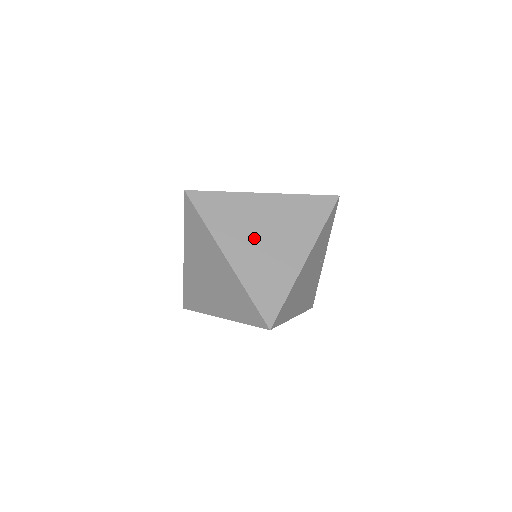
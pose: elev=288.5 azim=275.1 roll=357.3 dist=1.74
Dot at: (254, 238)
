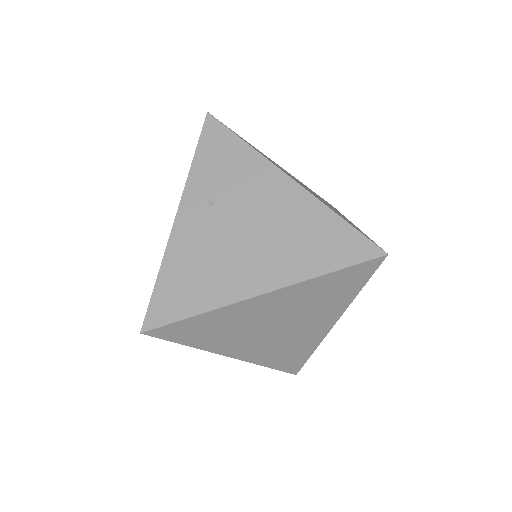
Dot at: (261, 335)
